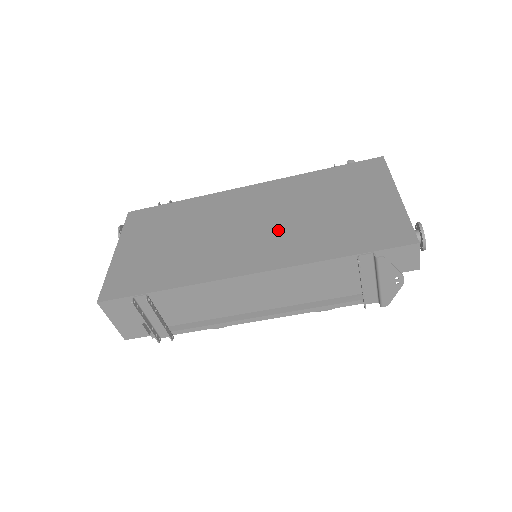
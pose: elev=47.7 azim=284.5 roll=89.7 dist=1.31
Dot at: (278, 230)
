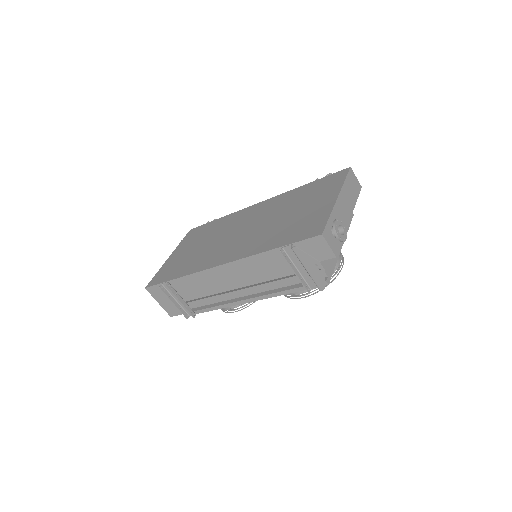
Dot at: (253, 233)
